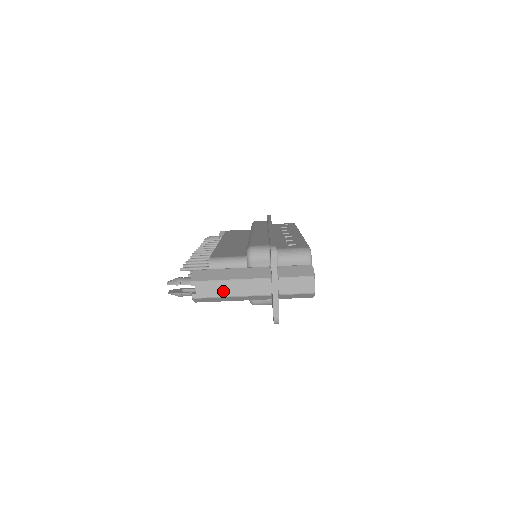
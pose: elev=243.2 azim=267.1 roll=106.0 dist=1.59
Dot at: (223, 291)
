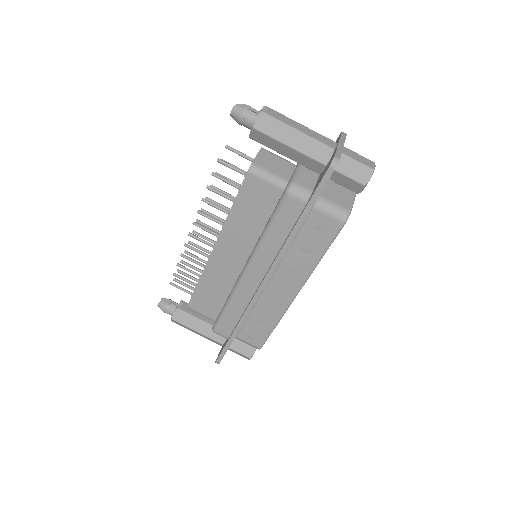
Dot at: (291, 124)
